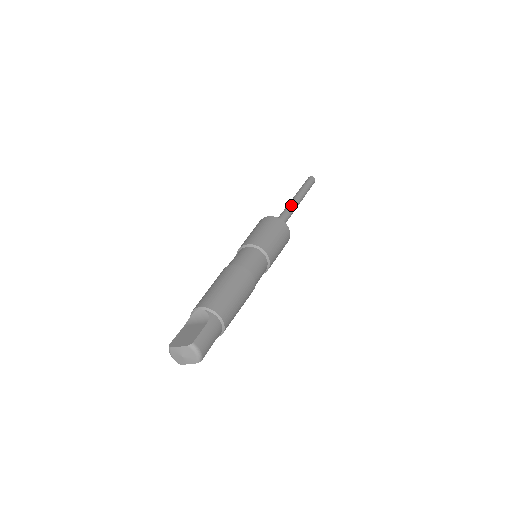
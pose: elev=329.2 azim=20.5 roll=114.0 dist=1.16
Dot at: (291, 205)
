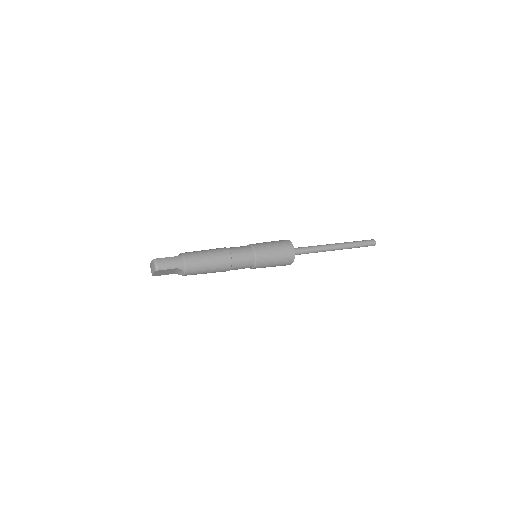
Dot at: (323, 245)
